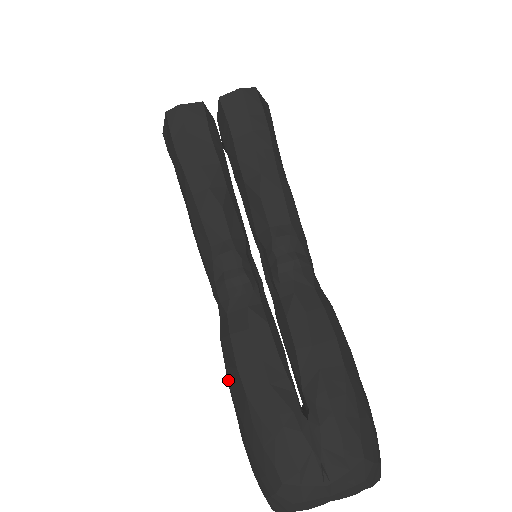
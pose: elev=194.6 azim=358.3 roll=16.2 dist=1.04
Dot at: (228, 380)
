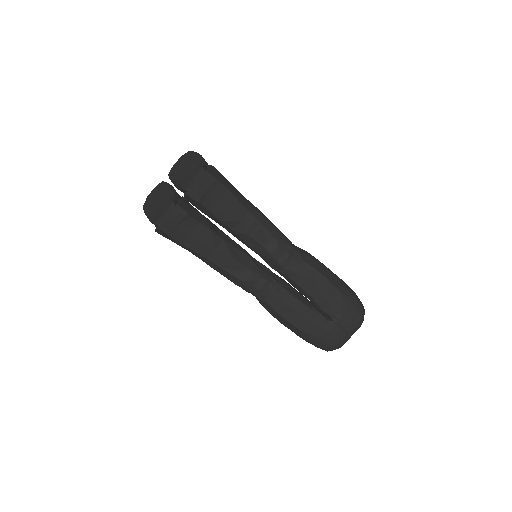
Dot at: occluded
